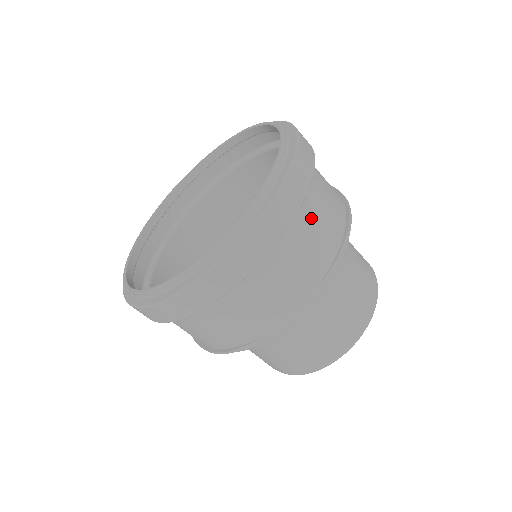
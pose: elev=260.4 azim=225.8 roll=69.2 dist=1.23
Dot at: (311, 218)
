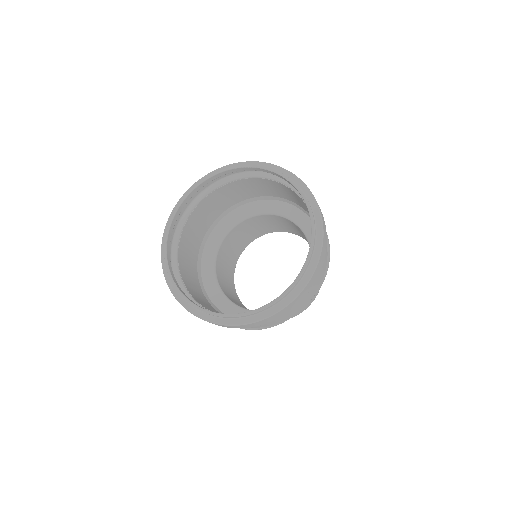
Dot at: occluded
